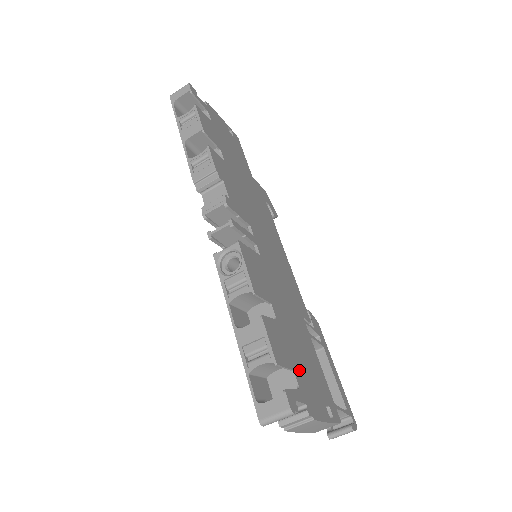
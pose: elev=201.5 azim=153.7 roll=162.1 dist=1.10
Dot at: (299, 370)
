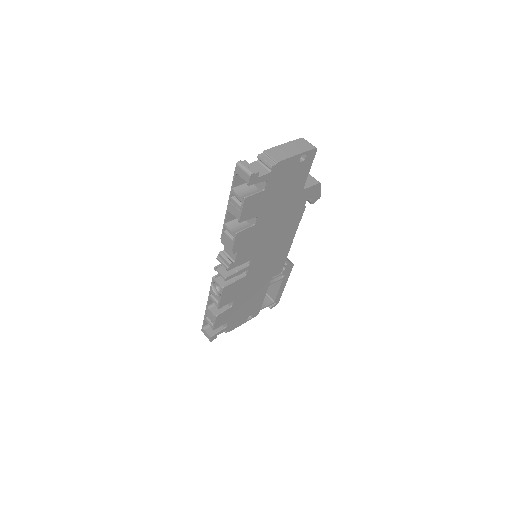
Dot at: (234, 318)
